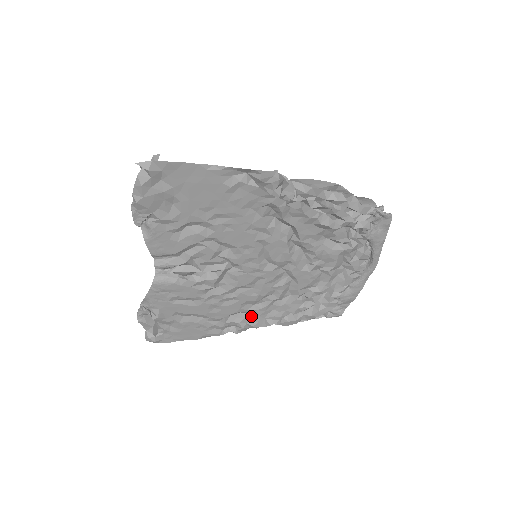
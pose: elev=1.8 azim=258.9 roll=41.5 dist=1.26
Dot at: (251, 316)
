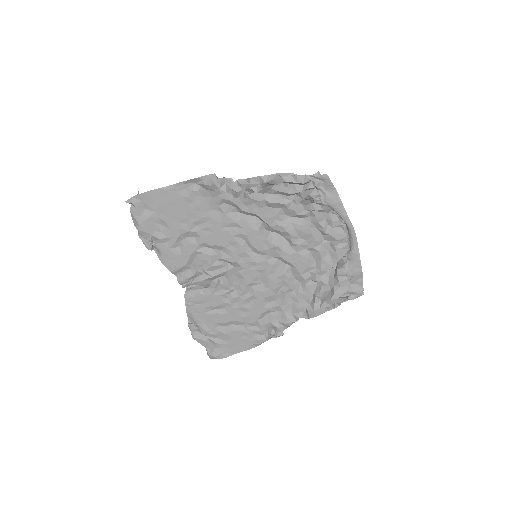
Dot at: (279, 314)
